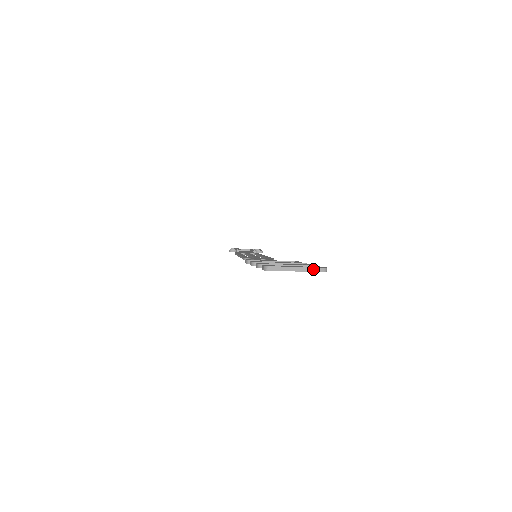
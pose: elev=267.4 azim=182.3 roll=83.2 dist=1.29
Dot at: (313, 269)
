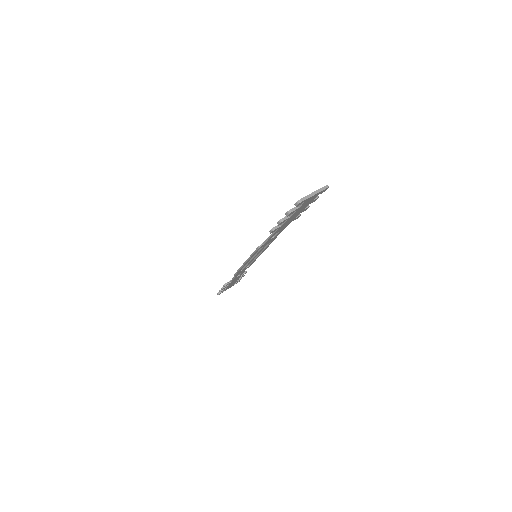
Dot at: (322, 189)
